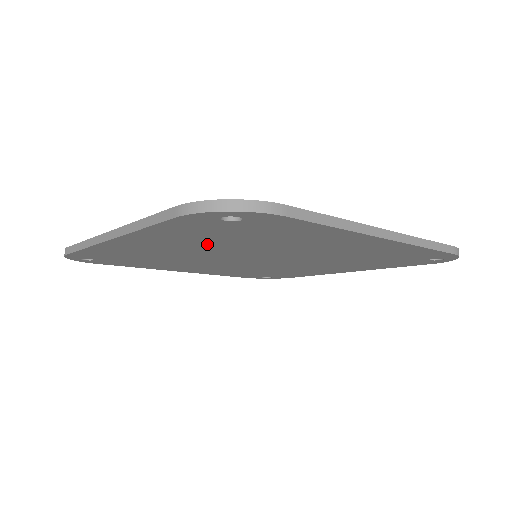
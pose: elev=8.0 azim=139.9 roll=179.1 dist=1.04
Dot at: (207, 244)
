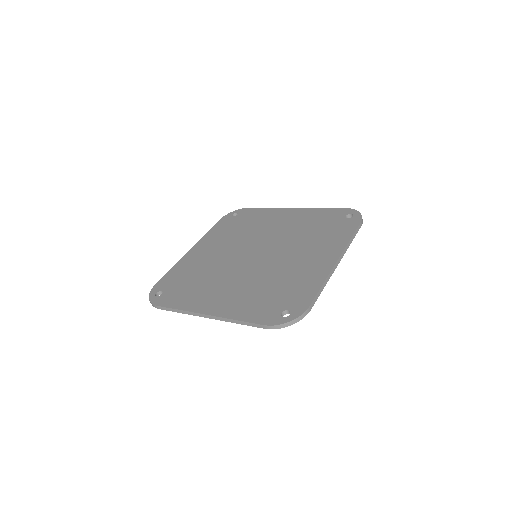
Dot at: occluded
